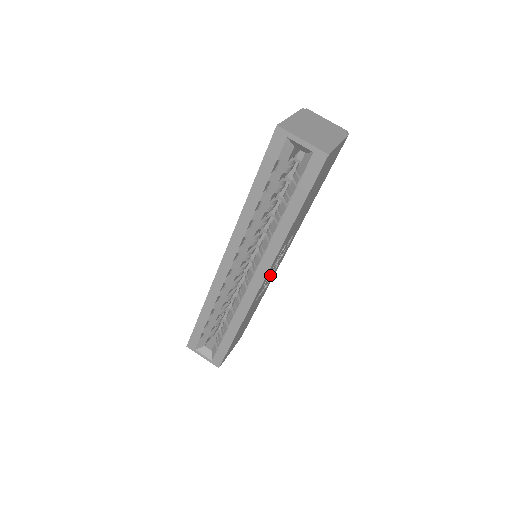
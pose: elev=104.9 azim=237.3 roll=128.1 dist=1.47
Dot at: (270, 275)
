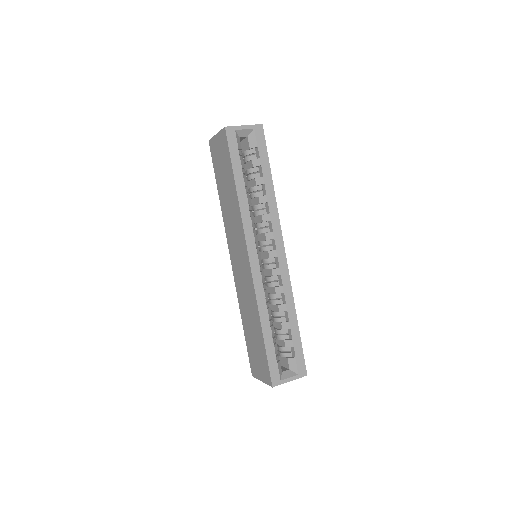
Dot at: occluded
